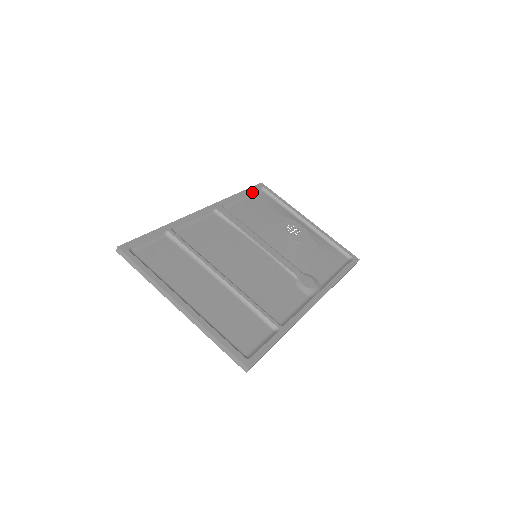
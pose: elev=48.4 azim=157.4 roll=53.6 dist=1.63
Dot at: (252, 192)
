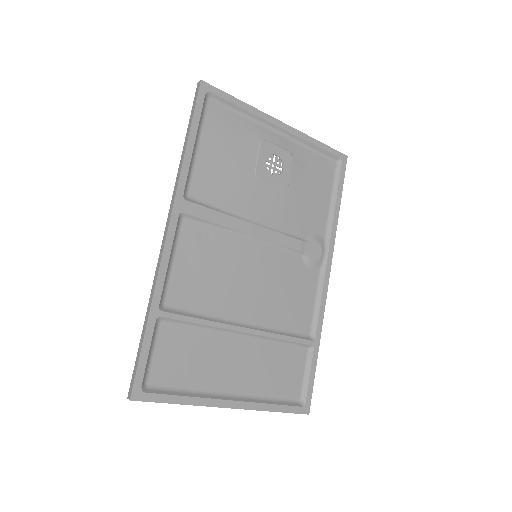
Dot at: (200, 119)
